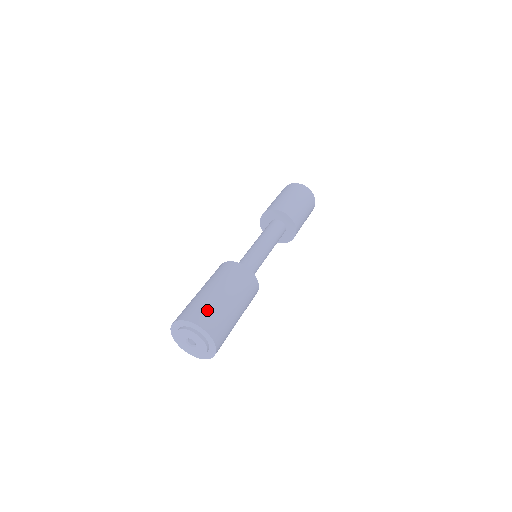
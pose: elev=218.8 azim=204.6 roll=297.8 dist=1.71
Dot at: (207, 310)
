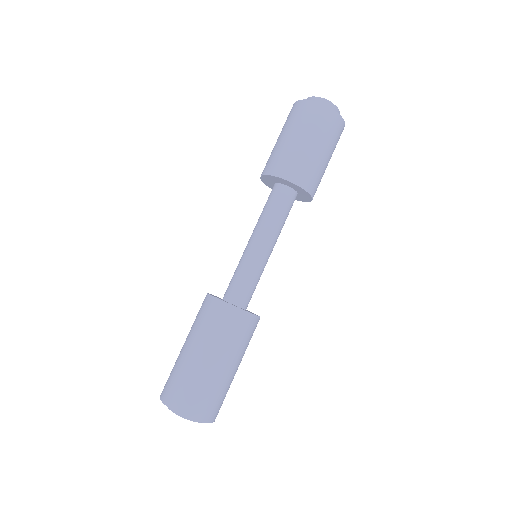
Dot at: (205, 396)
